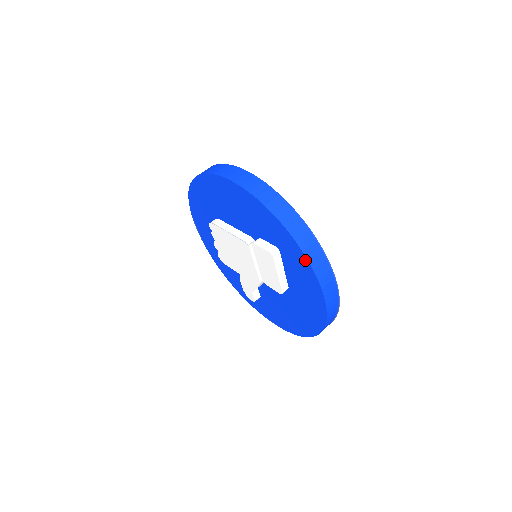
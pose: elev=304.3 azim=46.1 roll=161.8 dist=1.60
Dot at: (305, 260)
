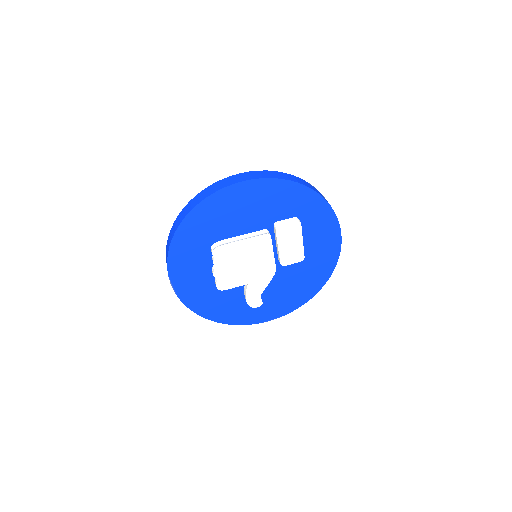
Dot at: (327, 206)
